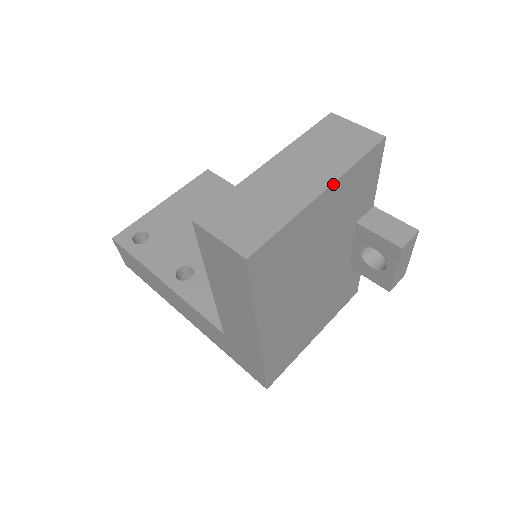
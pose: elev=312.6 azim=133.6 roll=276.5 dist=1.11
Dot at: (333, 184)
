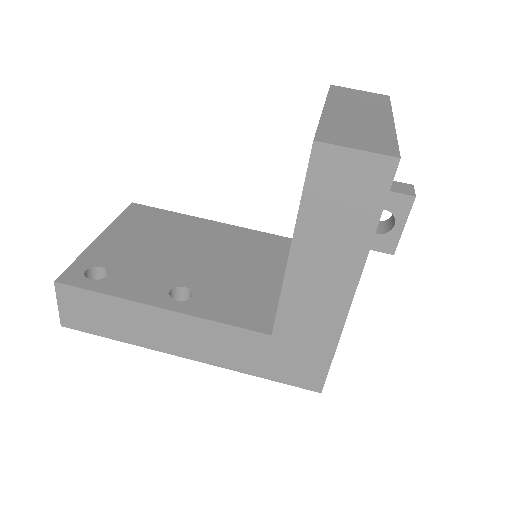
Dot at: (392, 118)
